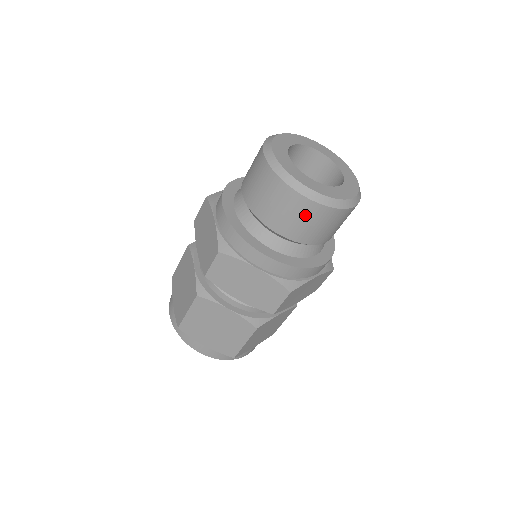
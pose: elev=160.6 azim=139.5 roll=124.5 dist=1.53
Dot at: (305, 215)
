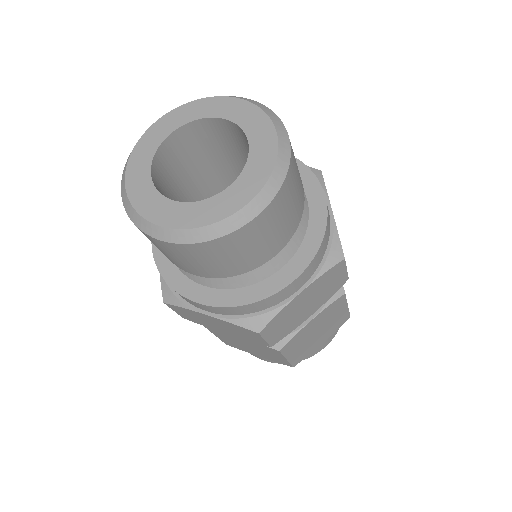
Dot at: (276, 219)
